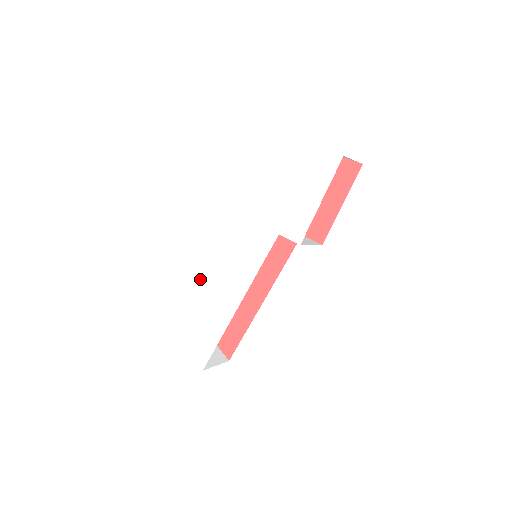
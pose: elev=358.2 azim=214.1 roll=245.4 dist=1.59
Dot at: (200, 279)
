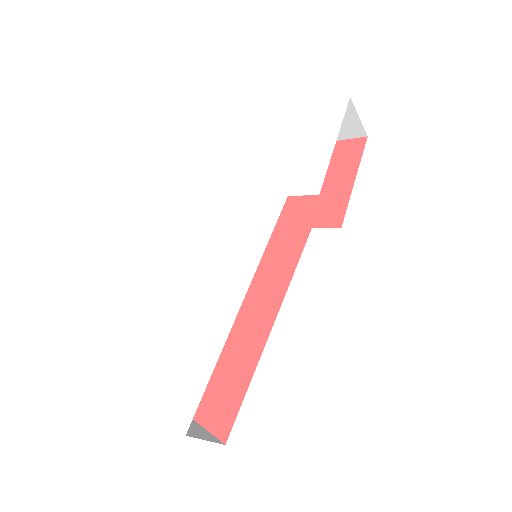
Dot at: (178, 297)
